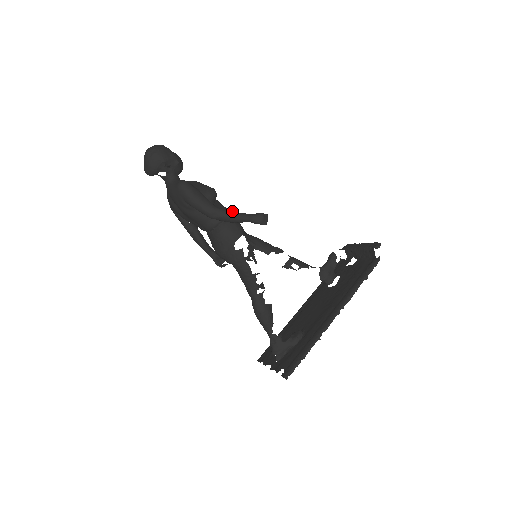
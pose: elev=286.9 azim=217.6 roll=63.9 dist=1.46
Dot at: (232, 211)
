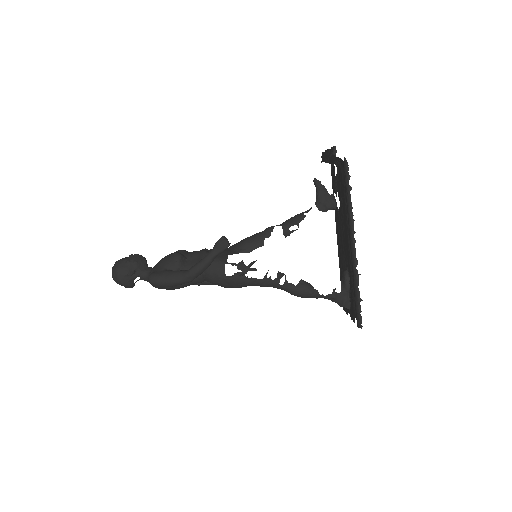
Dot at: (197, 264)
